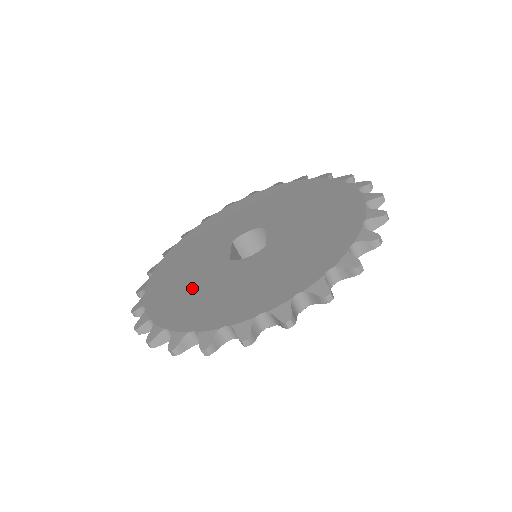
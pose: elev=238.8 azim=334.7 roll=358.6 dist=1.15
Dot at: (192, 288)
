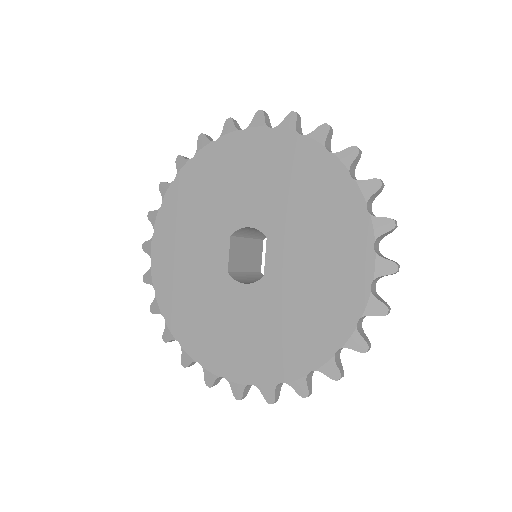
Dot at: (194, 295)
